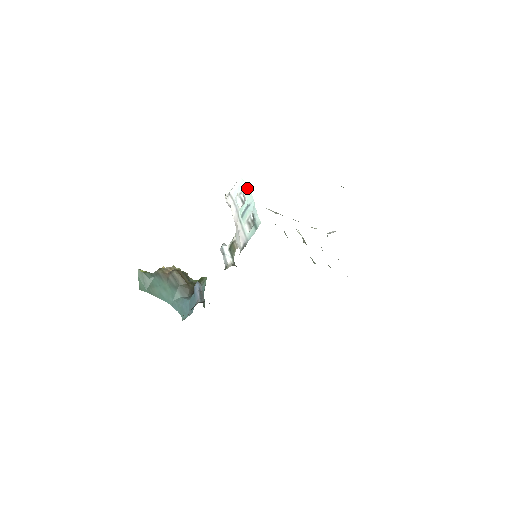
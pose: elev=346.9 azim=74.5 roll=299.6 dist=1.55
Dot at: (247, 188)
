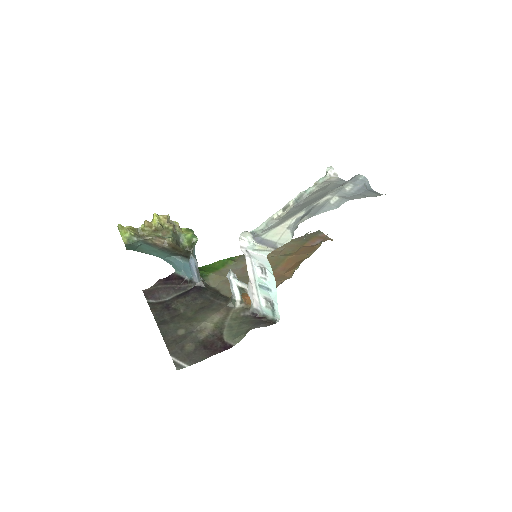
Dot at: (272, 273)
